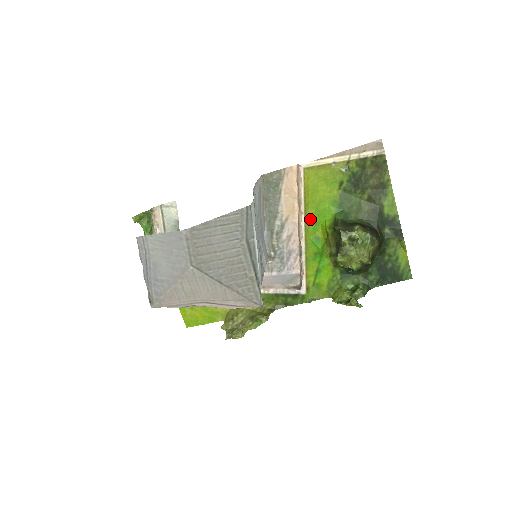
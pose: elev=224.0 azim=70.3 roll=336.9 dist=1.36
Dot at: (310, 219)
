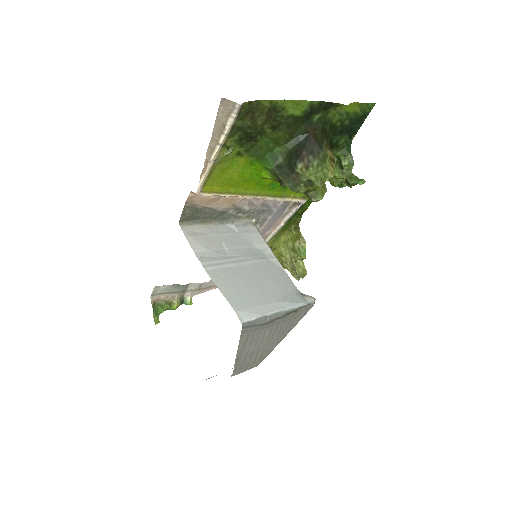
Dot at: (250, 188)
